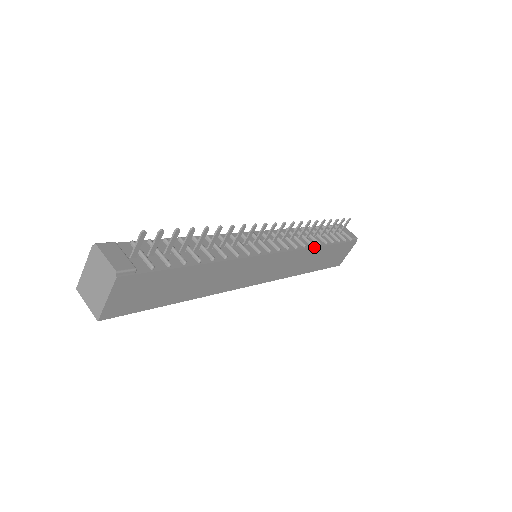
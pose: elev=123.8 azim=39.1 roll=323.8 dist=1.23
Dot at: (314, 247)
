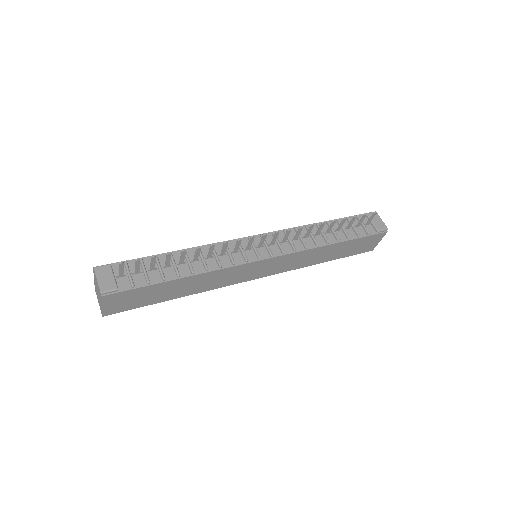
Dot at: (319, 247)
